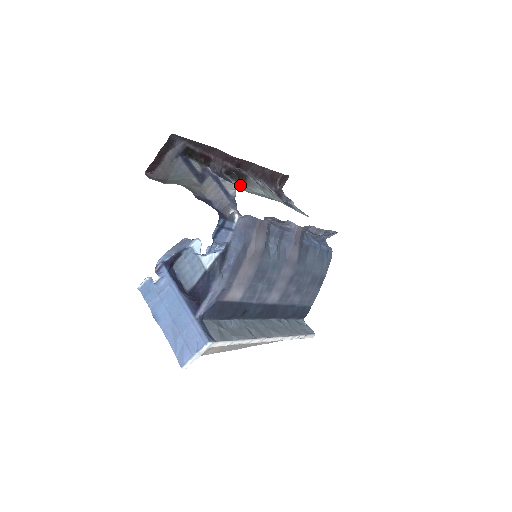
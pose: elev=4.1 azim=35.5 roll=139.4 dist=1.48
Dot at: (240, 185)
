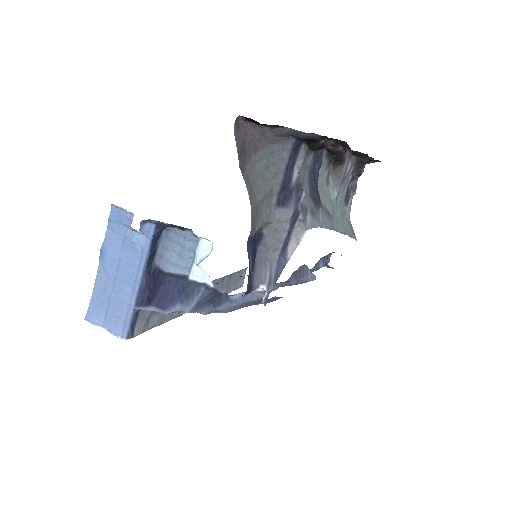
Dot at: (325, 175)
